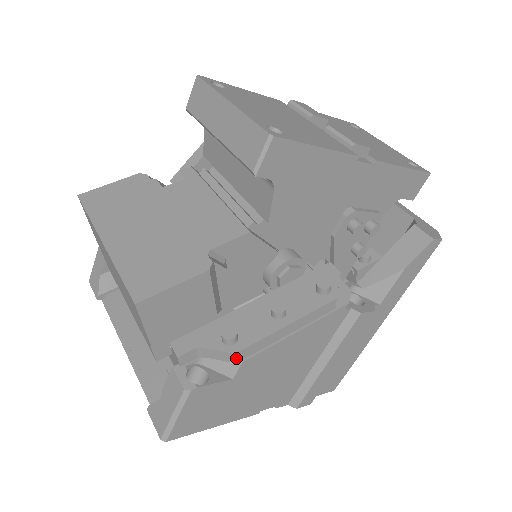
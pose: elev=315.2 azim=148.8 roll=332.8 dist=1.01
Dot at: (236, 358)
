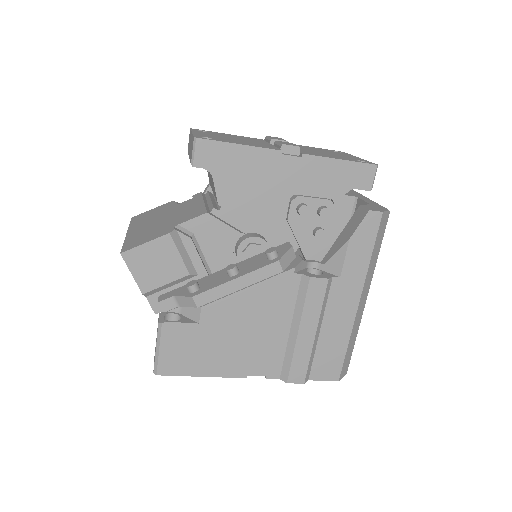
Dot at: (195, 302)
